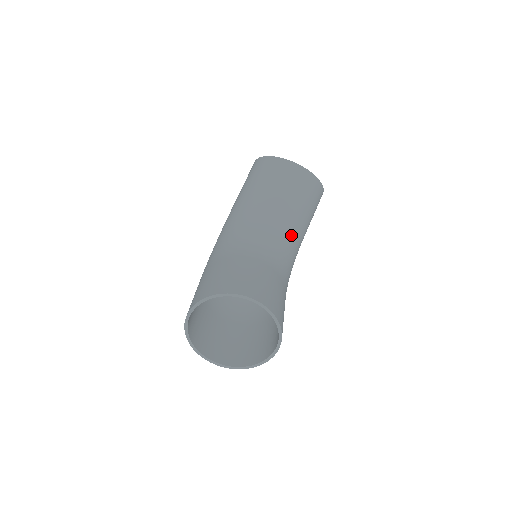
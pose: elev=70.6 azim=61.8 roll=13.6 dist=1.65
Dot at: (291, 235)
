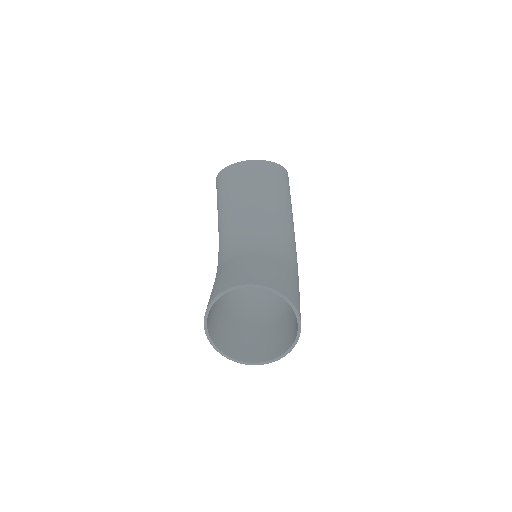
Dot at: (271, 219)
